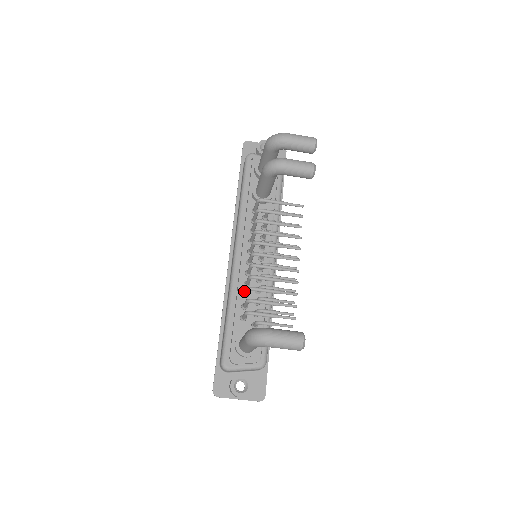
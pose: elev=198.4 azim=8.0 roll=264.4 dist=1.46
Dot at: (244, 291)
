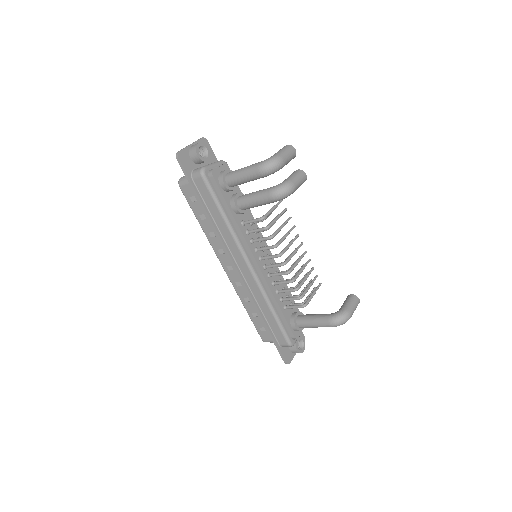
Dot at: (275, 290)
